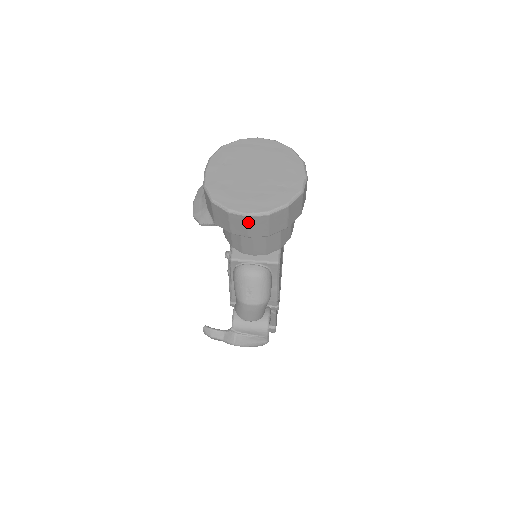
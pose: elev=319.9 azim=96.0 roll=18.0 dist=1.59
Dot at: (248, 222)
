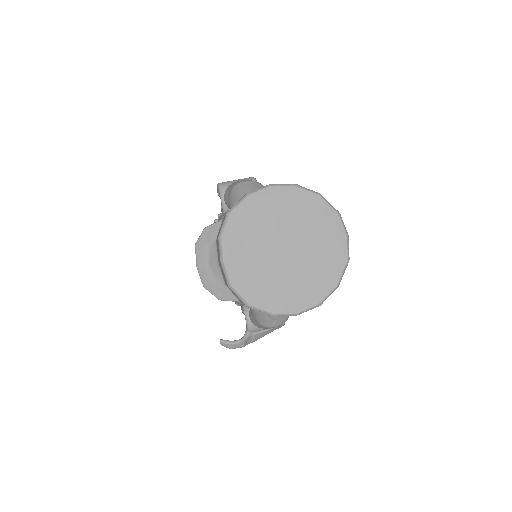
Dot at: occluded
